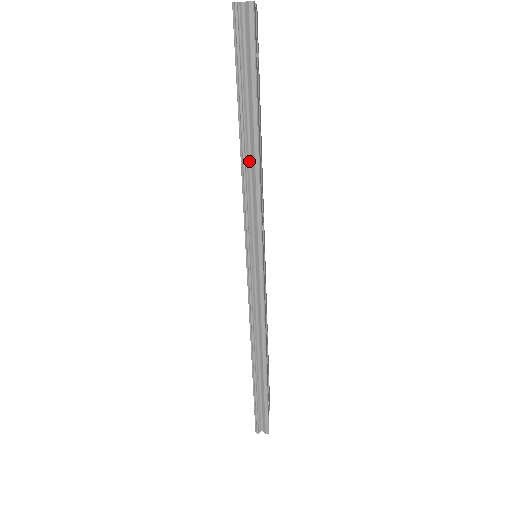
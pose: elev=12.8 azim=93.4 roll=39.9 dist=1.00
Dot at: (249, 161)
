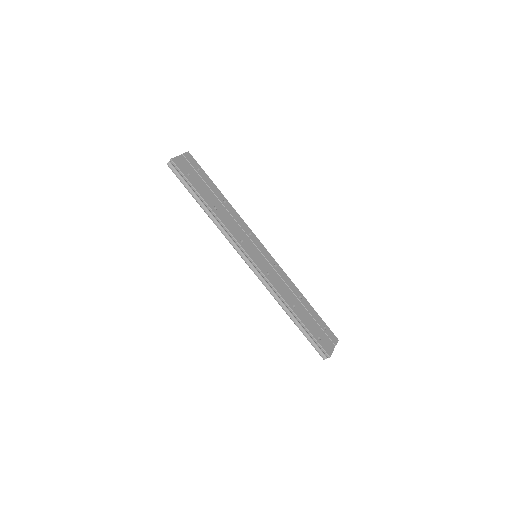
Dot at: (213, 216)
